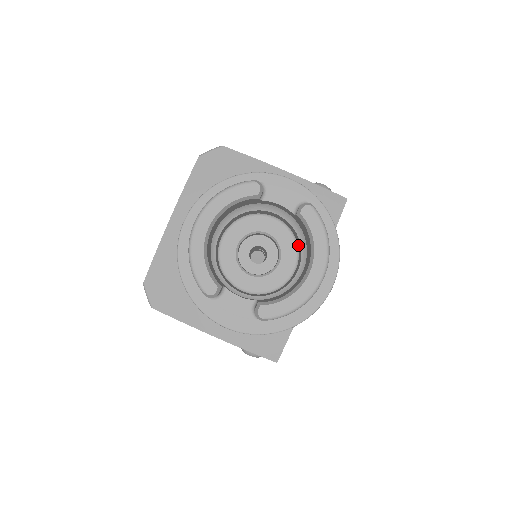
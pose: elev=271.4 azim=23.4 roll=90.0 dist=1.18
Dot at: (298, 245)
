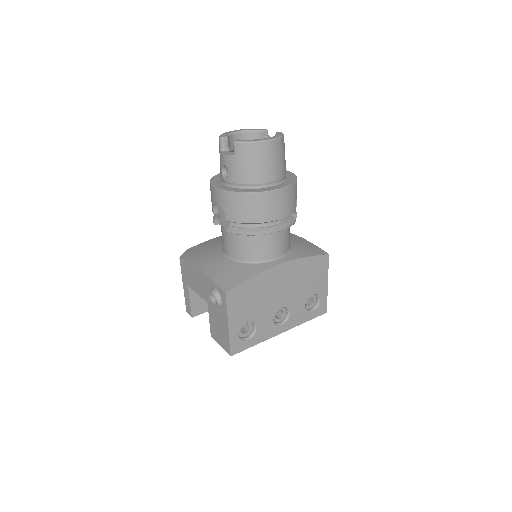
Dot at: occluded
